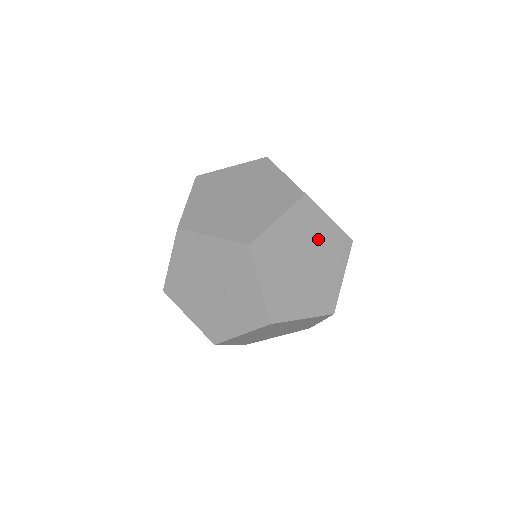
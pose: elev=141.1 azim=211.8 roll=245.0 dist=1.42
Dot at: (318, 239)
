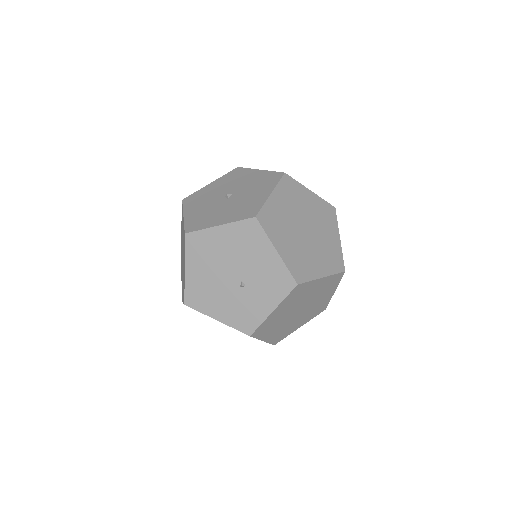
Dot at: (319, 300)
